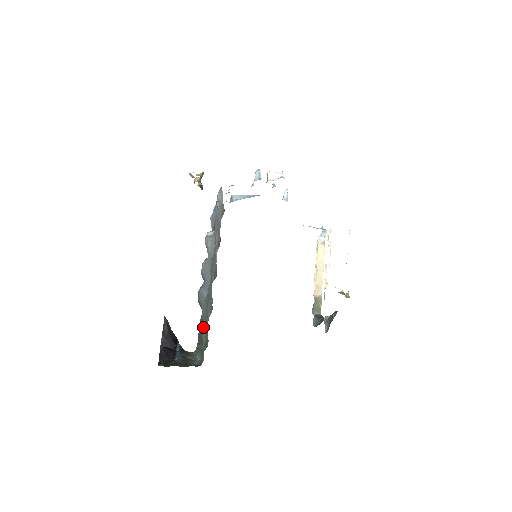
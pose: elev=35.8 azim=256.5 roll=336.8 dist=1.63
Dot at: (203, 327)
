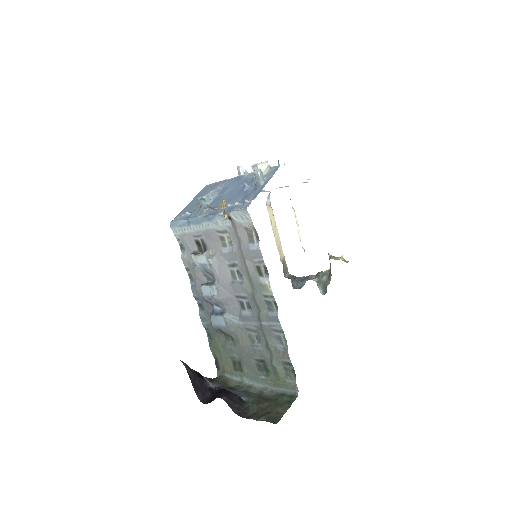
Dot at: (253, 355)
